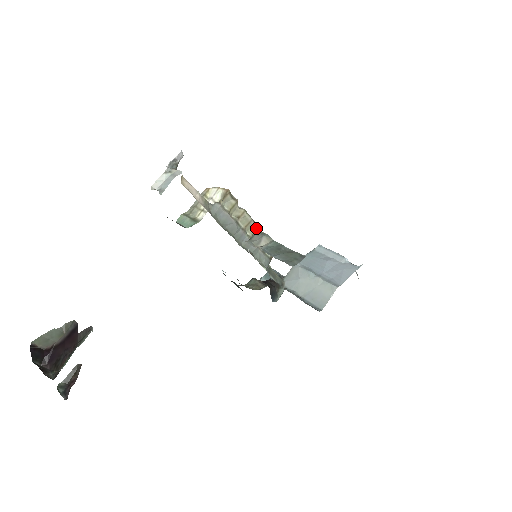
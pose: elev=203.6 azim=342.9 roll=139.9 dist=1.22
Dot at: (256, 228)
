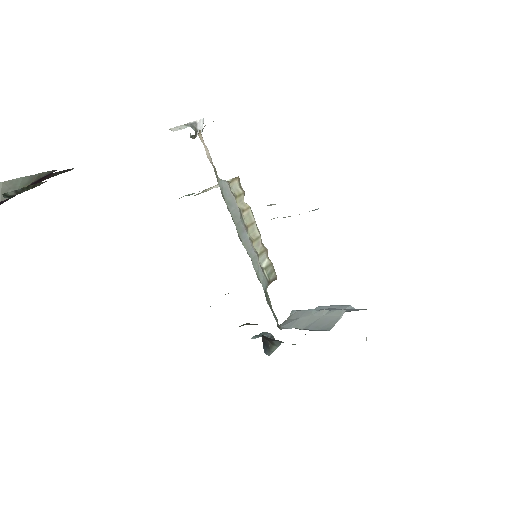
Dot at: (258, 235)
